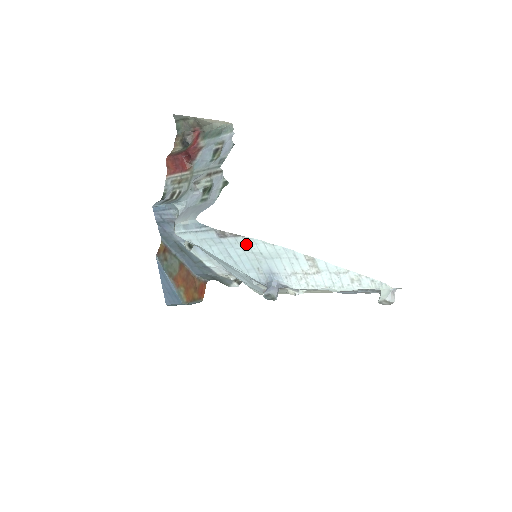
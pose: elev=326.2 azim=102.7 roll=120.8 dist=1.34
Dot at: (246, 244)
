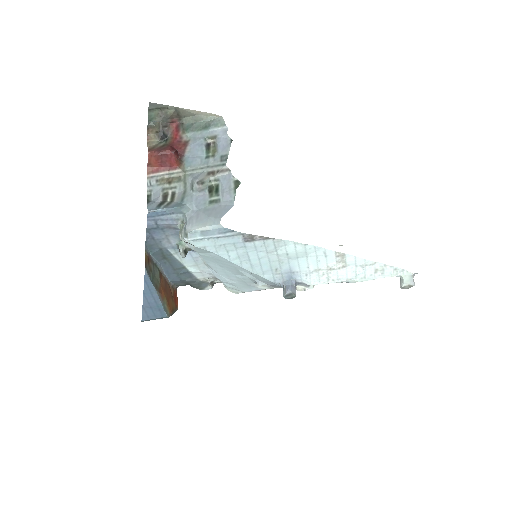
Dot at: (274, 246)
